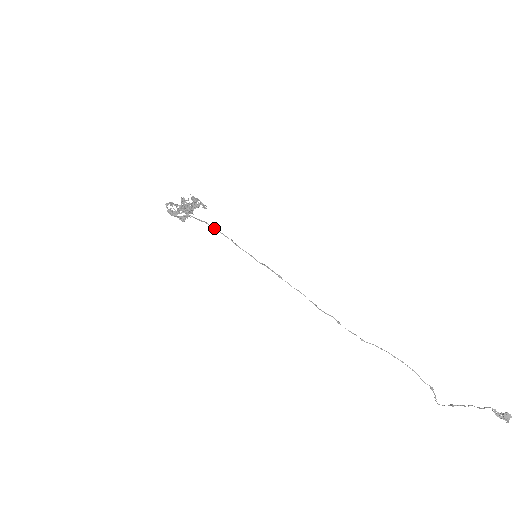
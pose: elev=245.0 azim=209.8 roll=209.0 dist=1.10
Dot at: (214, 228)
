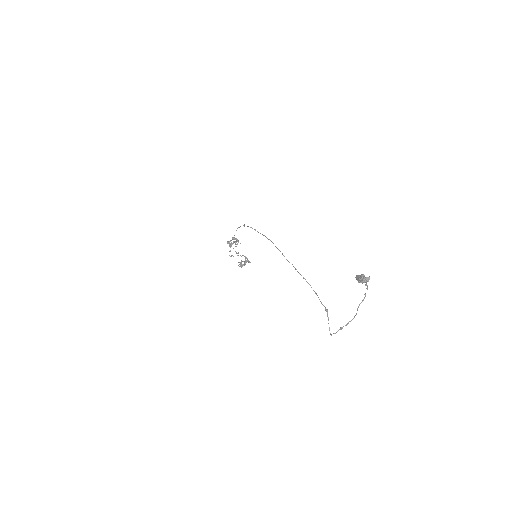
Dot at: (240, 226)
